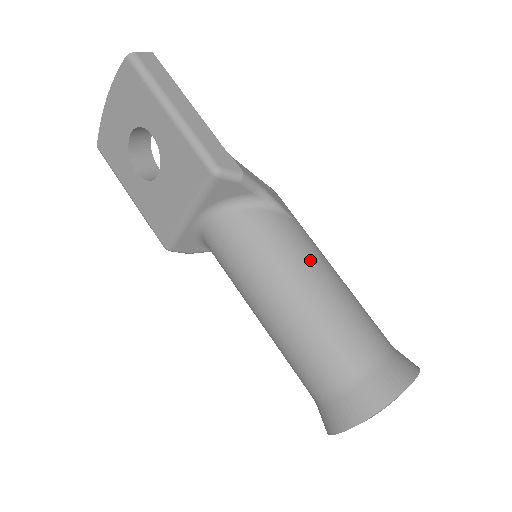
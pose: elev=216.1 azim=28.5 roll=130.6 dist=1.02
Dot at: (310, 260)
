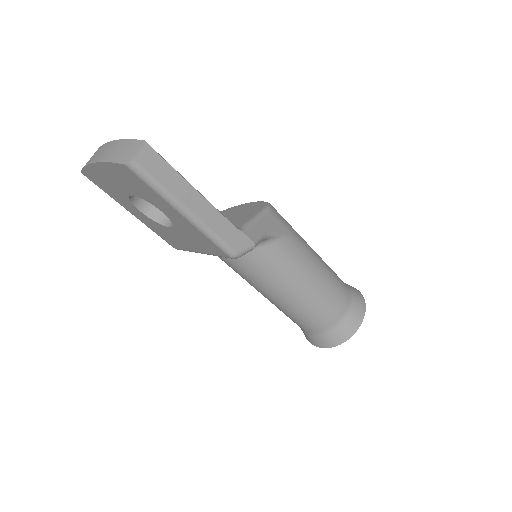
Dot at: (302, 270)
